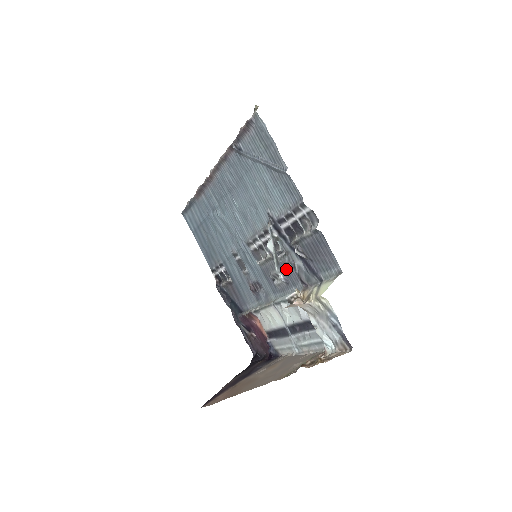
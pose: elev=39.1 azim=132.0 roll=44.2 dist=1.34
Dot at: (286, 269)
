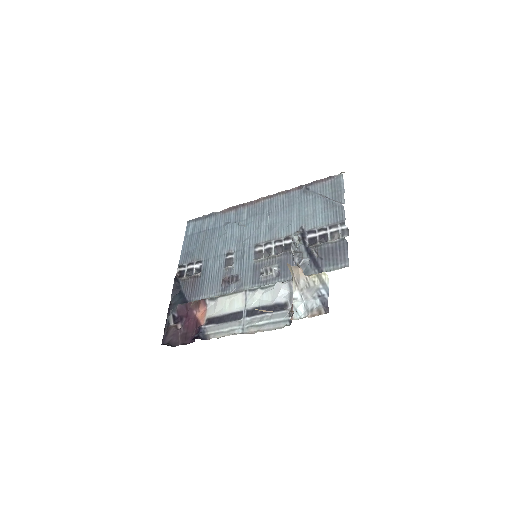
Dot at: (286, 265)
